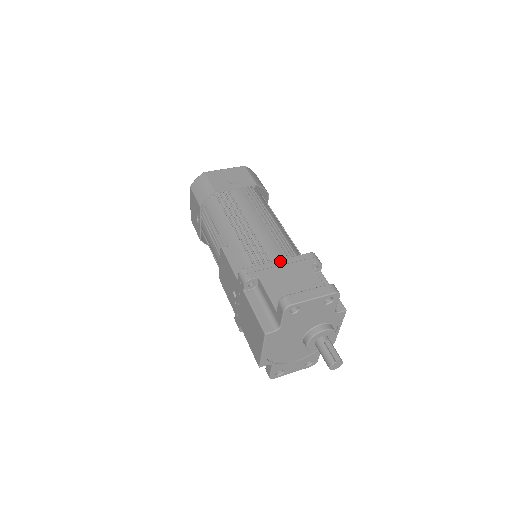
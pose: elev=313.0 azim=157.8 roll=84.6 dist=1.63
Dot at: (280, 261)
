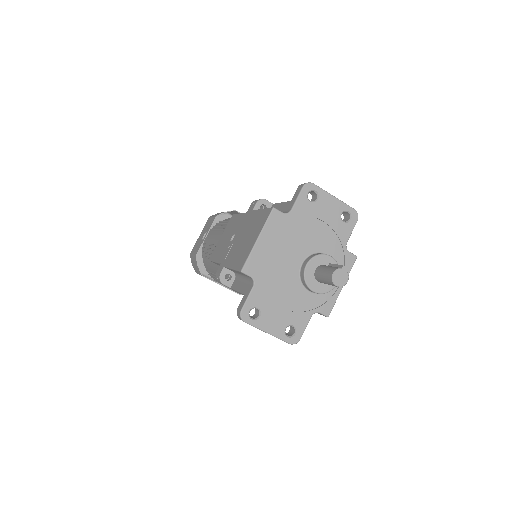
Dot at: occluded
